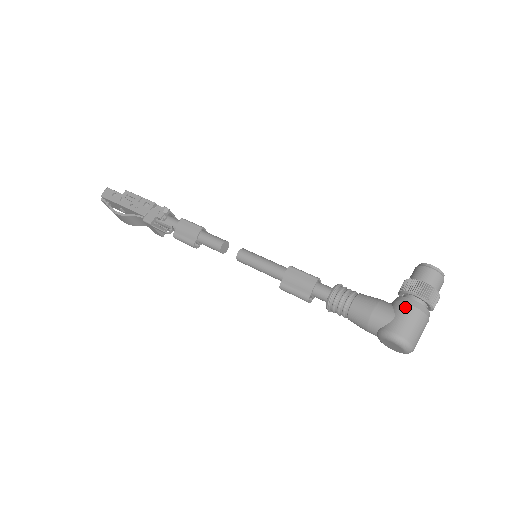
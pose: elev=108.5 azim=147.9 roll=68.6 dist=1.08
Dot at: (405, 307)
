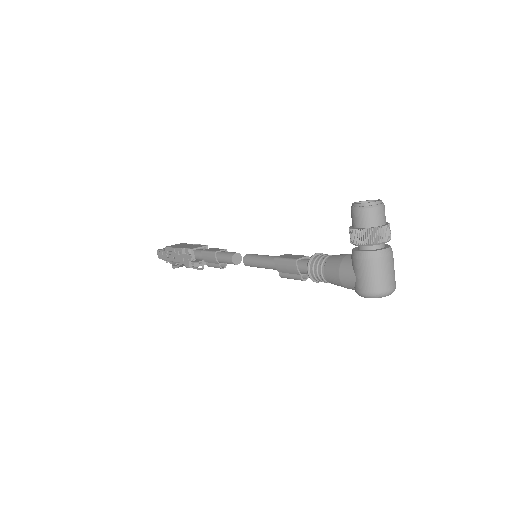
Dot at: (357, 263)
